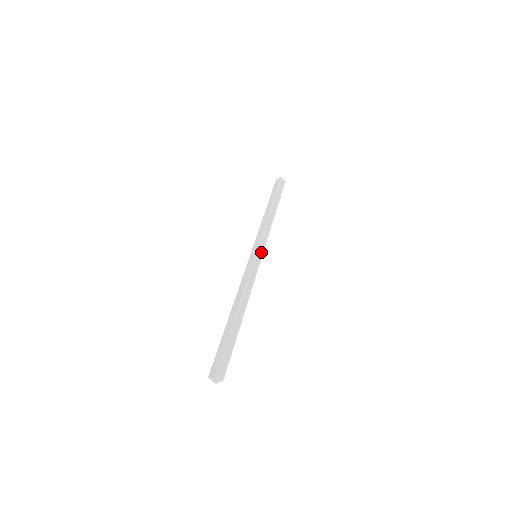
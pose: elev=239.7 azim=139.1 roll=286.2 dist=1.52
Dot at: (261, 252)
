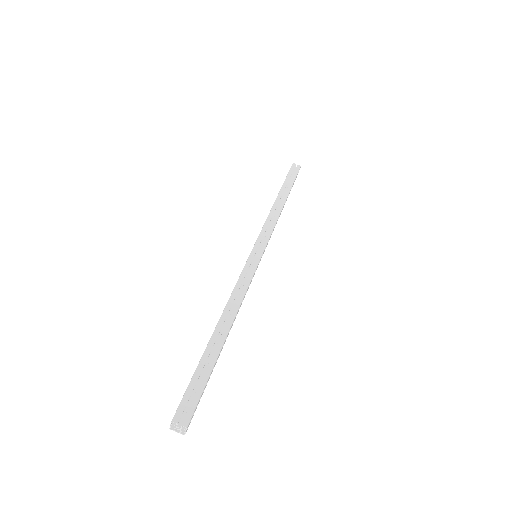
Dot at: (261, 249)
